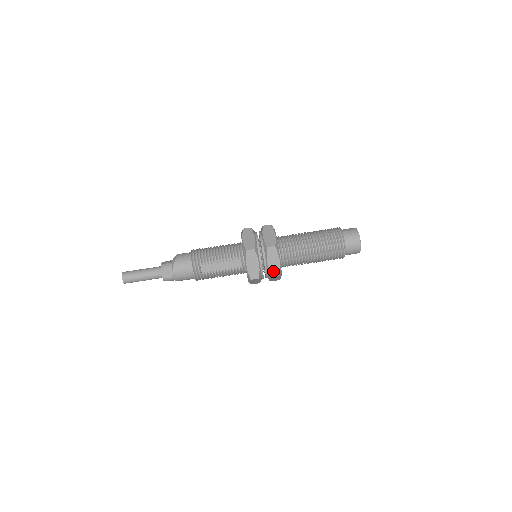
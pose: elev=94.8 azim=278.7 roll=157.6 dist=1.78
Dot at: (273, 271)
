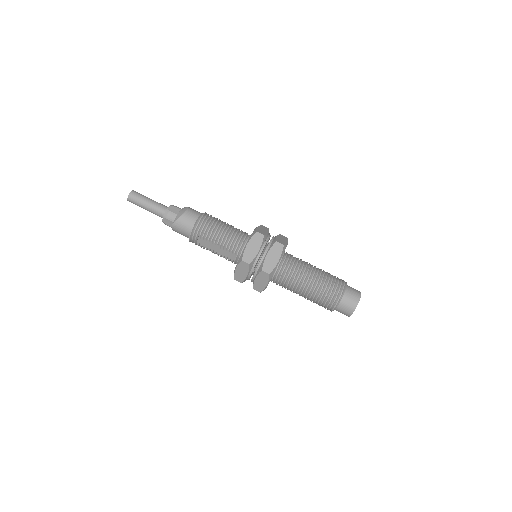
Dot at: (257, 287)
